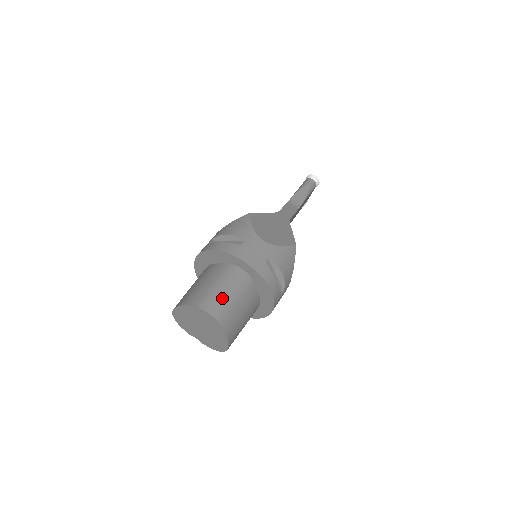
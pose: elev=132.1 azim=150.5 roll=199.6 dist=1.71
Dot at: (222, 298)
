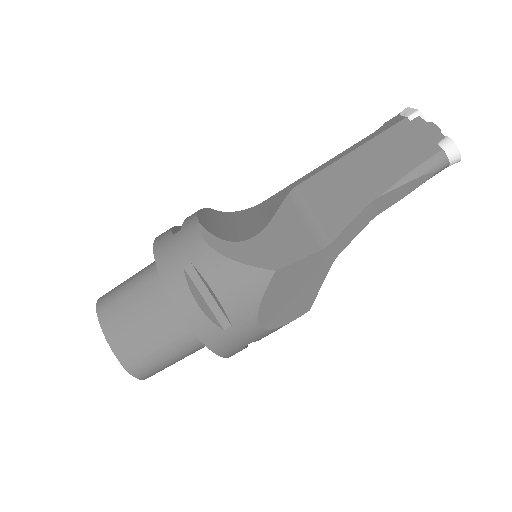
Dot at: (163, 365)
